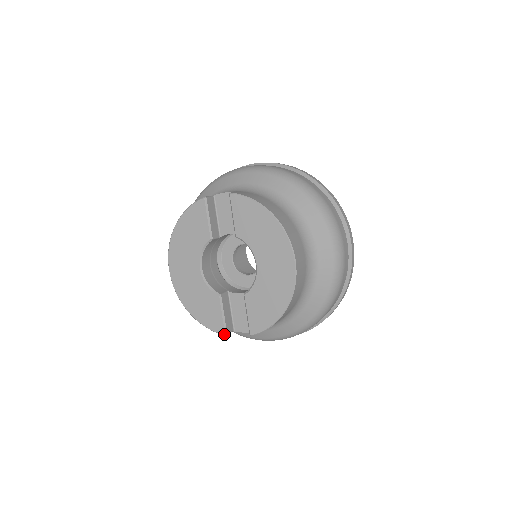
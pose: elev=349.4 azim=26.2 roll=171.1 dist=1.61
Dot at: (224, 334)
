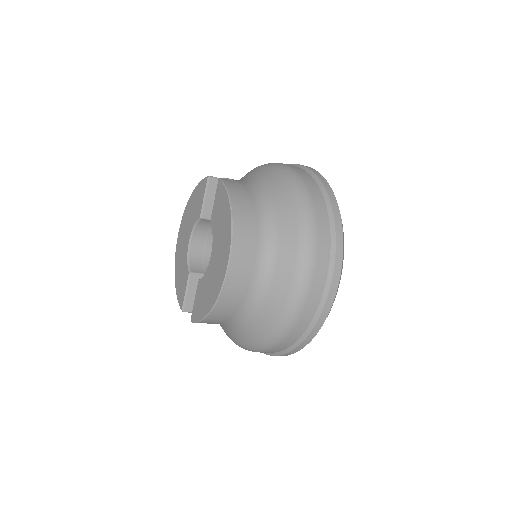
Dot at: occluded
